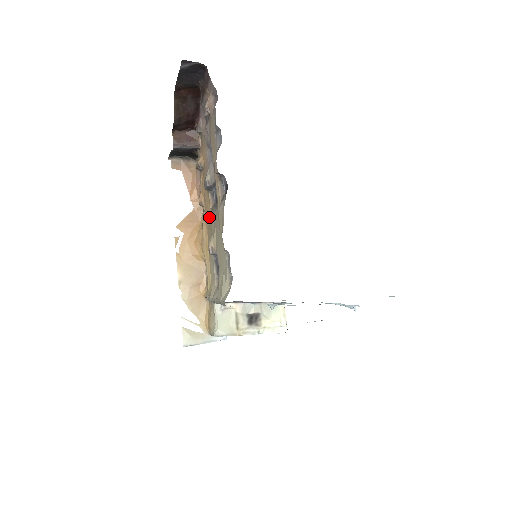
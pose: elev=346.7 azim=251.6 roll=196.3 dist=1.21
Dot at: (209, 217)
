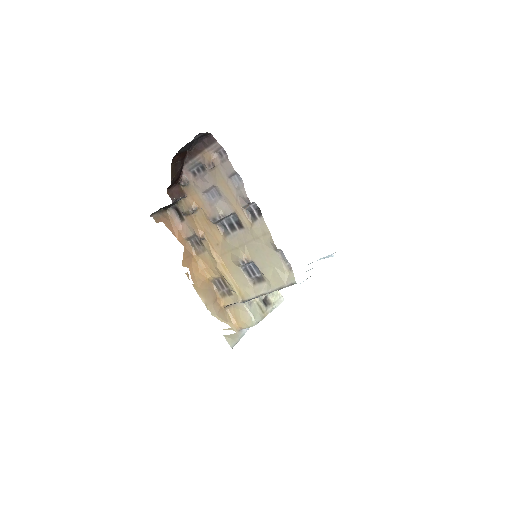
Dot at: (221, 242)
